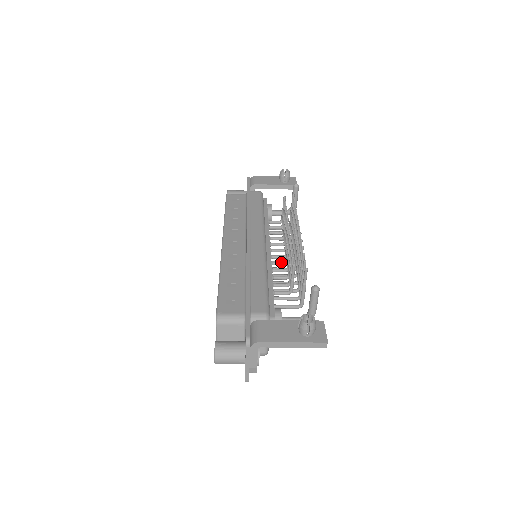
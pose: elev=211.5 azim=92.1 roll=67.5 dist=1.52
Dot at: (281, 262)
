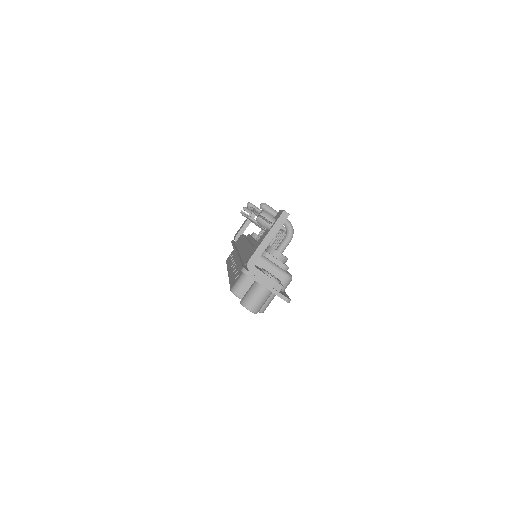
Dot at: occluded
